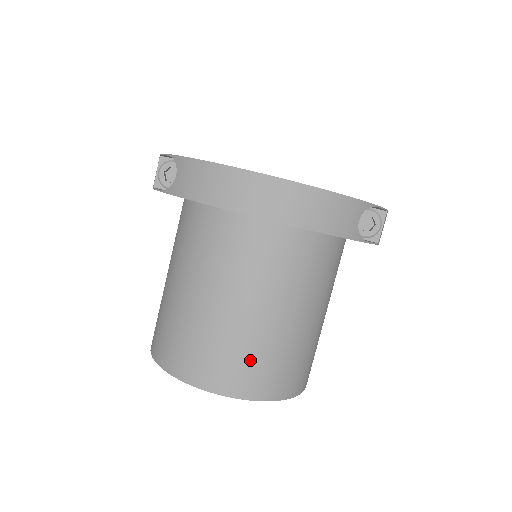
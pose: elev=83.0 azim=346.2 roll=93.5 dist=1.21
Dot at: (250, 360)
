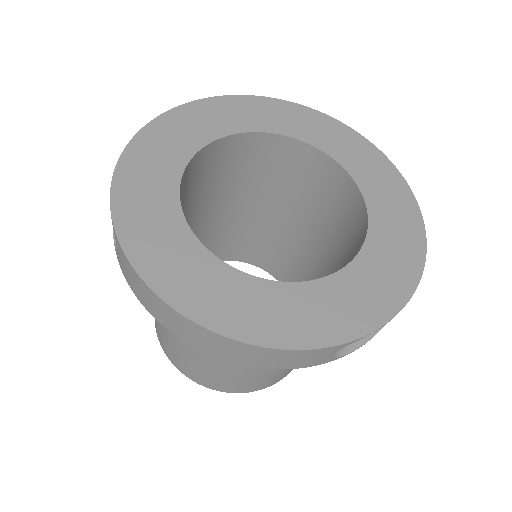
Dot at: (222, 378)
